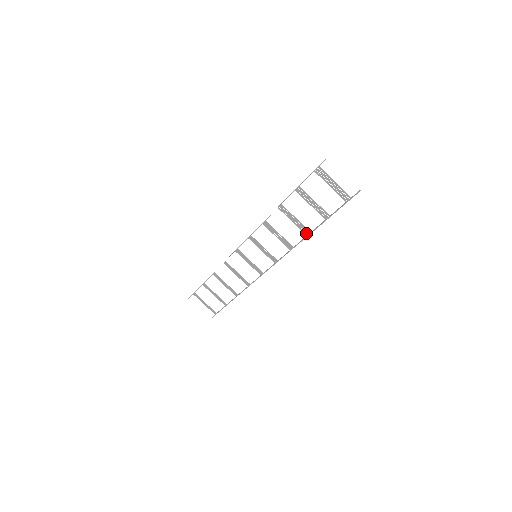
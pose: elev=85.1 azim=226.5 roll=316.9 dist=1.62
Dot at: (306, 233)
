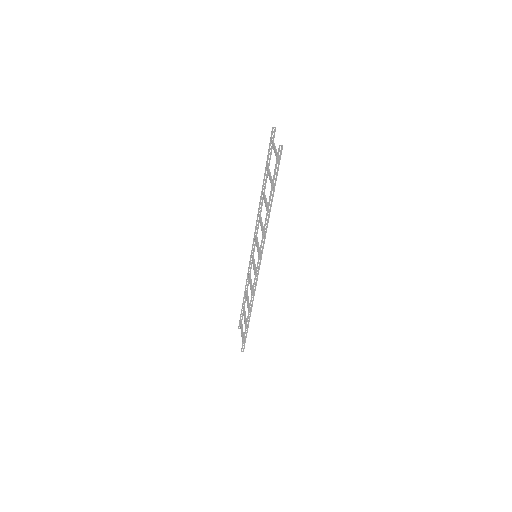
Dot at: (269, 213)
